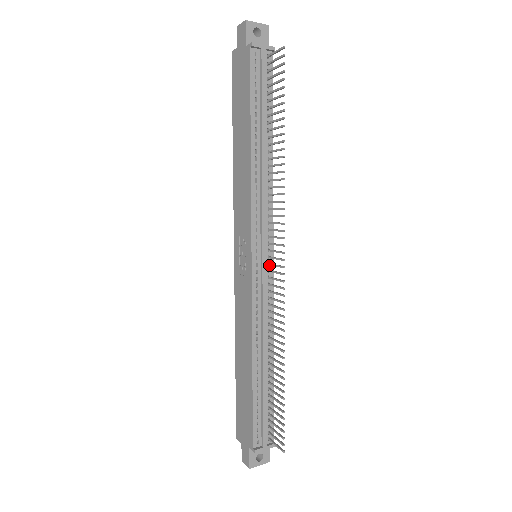
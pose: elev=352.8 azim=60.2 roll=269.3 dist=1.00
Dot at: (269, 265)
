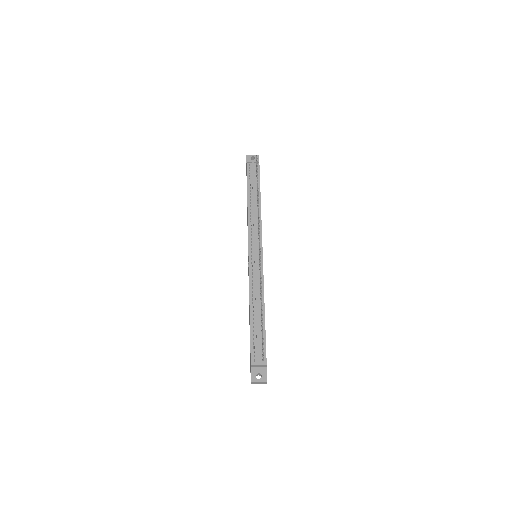
Dot at: occluded
